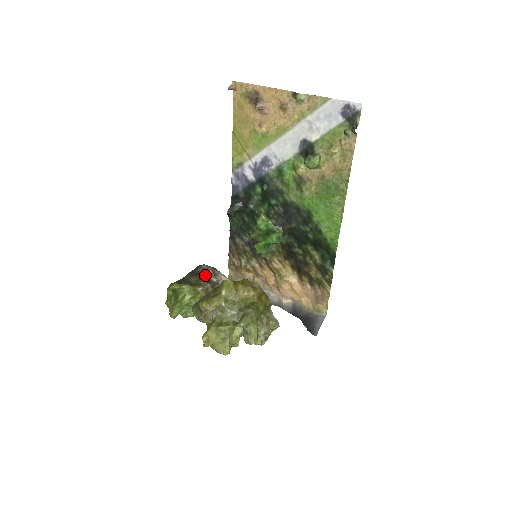
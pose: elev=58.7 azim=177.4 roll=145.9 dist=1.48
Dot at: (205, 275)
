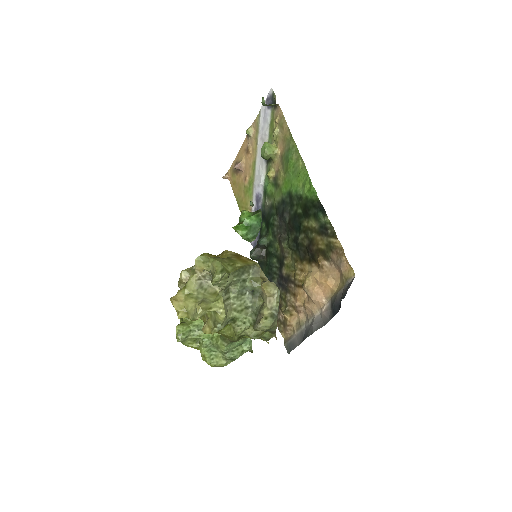
Dot at: occluded
